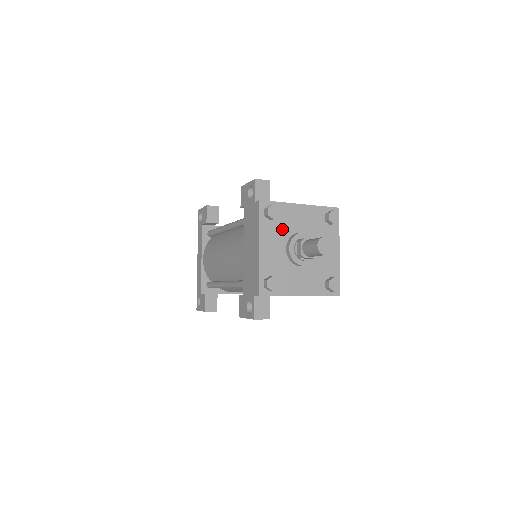
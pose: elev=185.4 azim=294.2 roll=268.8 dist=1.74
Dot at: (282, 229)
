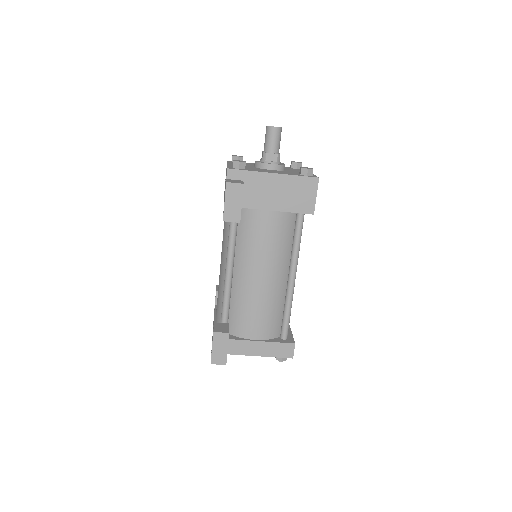
Dot at: occluded
